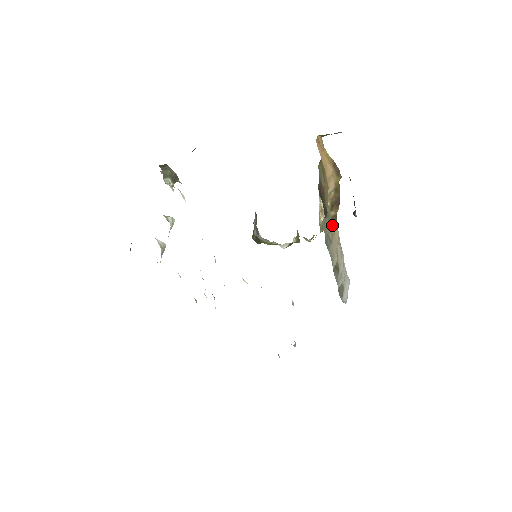
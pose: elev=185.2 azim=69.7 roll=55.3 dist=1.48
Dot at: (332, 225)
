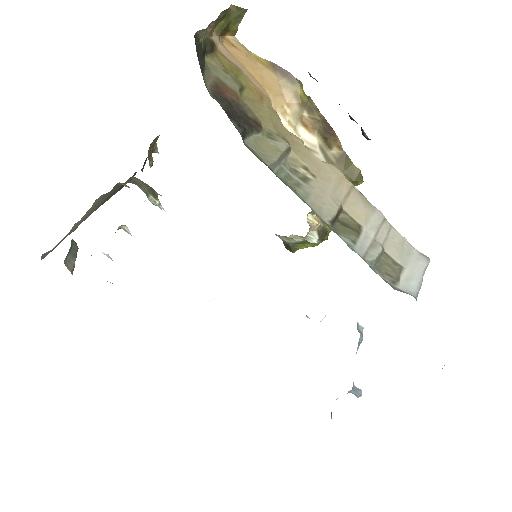
Dot at: (307, 156)
